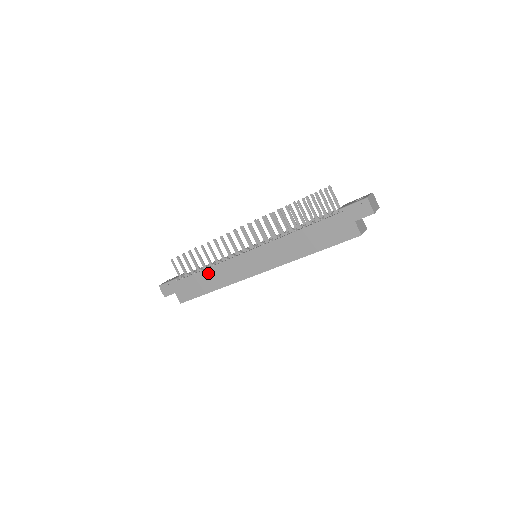
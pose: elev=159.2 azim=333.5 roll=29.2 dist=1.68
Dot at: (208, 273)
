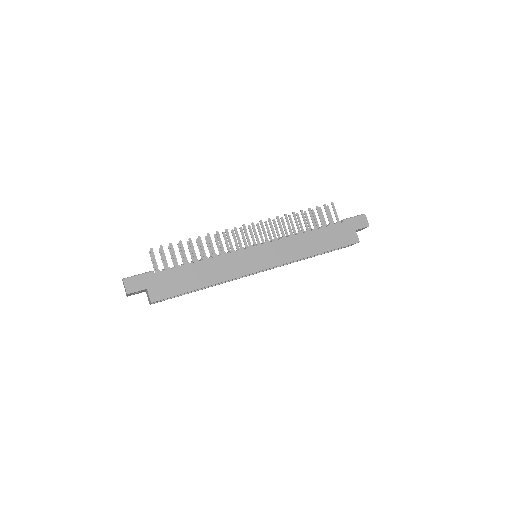
Dot at: (203, 265)
